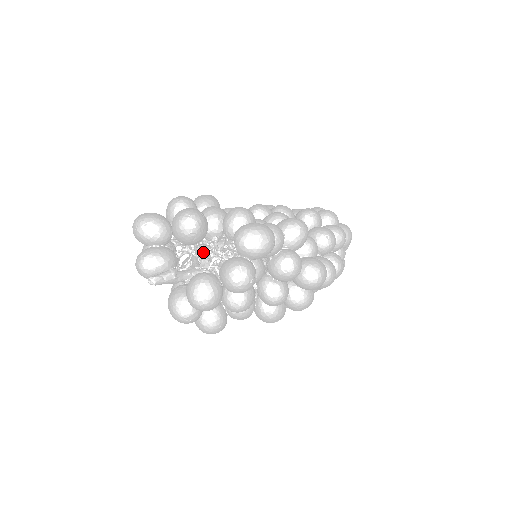
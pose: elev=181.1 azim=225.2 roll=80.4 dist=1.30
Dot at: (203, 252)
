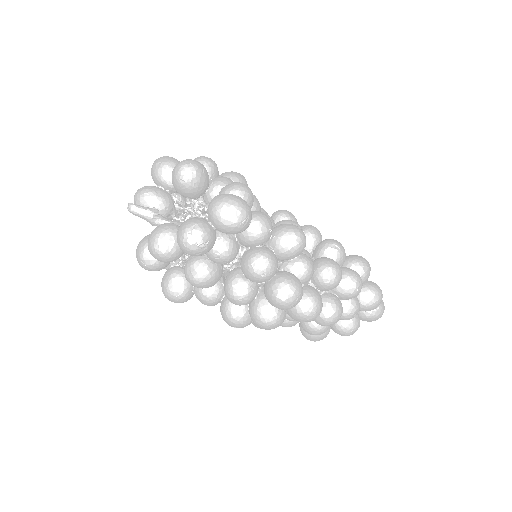
Dot at: occluded
